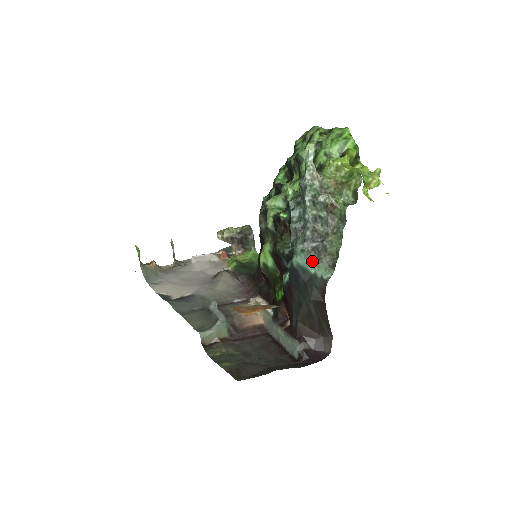
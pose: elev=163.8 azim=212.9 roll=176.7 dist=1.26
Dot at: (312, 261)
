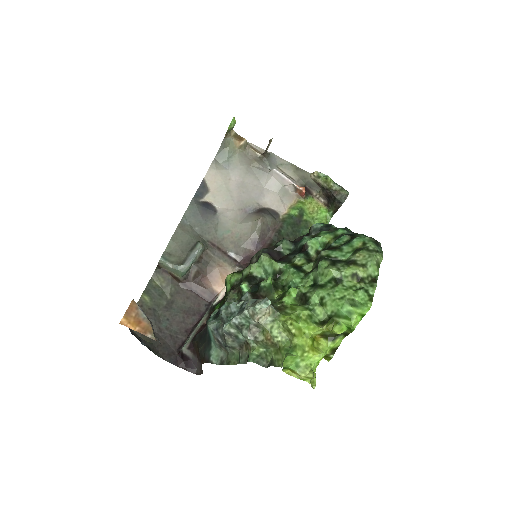
Dot at: (215, 341)
